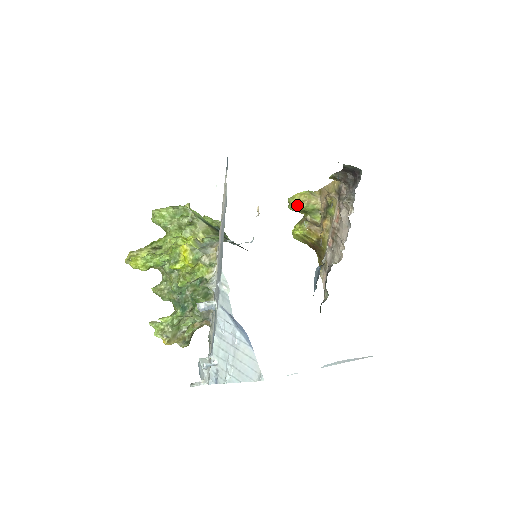
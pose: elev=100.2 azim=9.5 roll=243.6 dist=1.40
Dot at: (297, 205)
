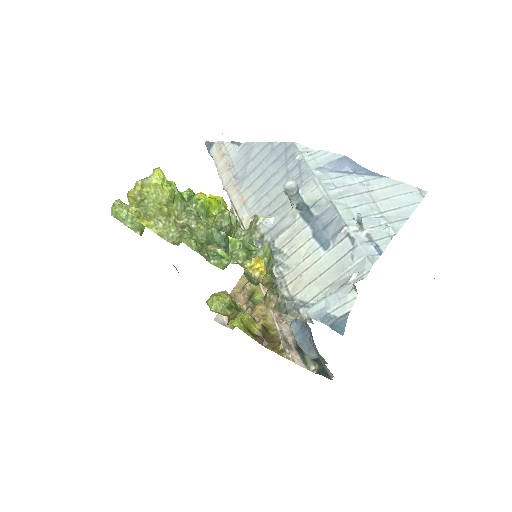
Dot at: (222, 298)
